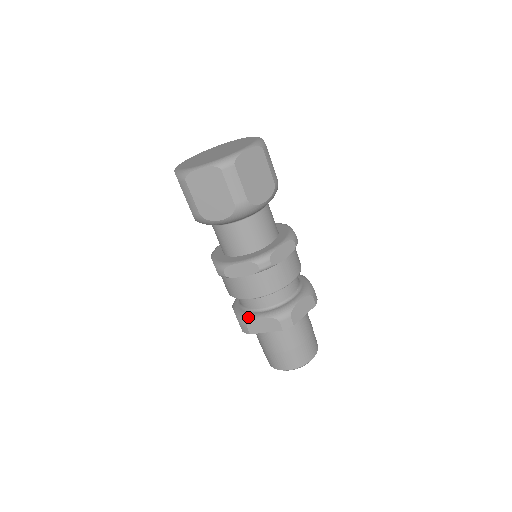
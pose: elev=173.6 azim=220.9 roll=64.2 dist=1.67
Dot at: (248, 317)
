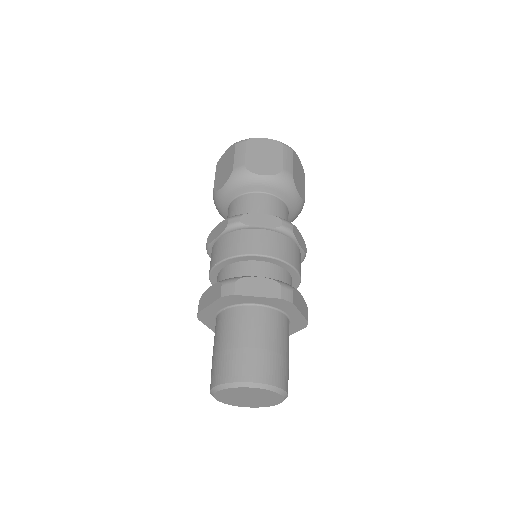
Dot at: occluded
